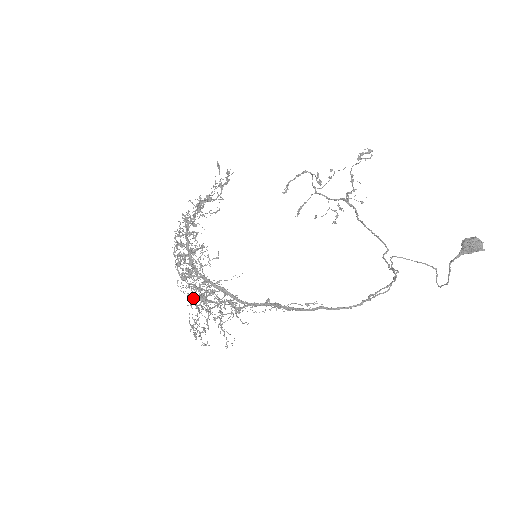
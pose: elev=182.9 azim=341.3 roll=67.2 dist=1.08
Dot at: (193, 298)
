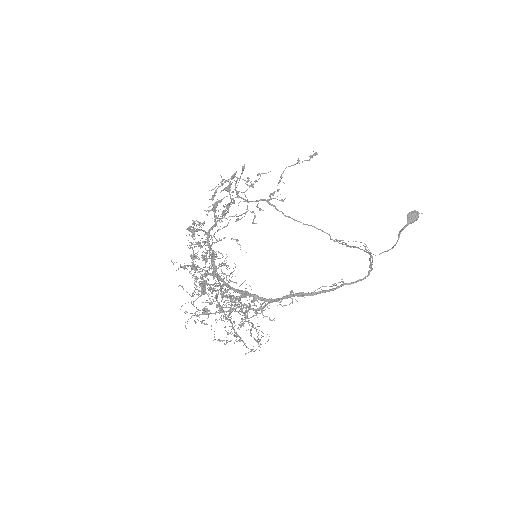
Dot at: (192, 315)
